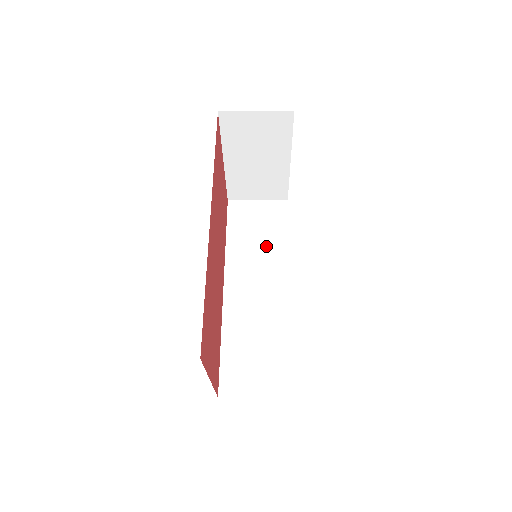
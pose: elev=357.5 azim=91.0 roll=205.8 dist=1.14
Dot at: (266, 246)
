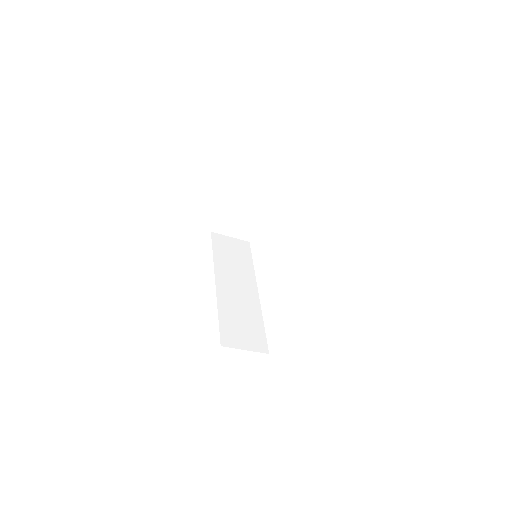
Dot at: (240, 264)
